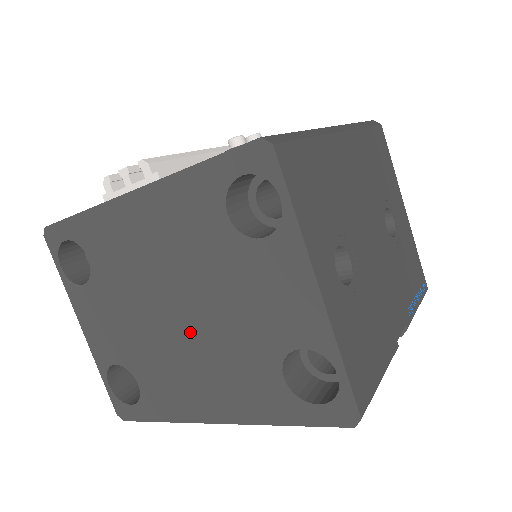
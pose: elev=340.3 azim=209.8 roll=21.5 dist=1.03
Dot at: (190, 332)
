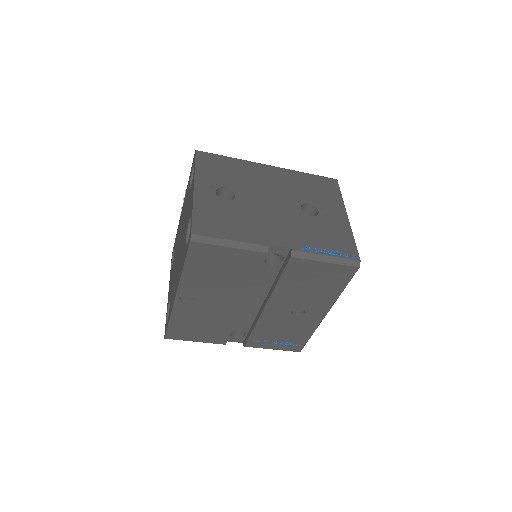
Dot at: (179, 252)
